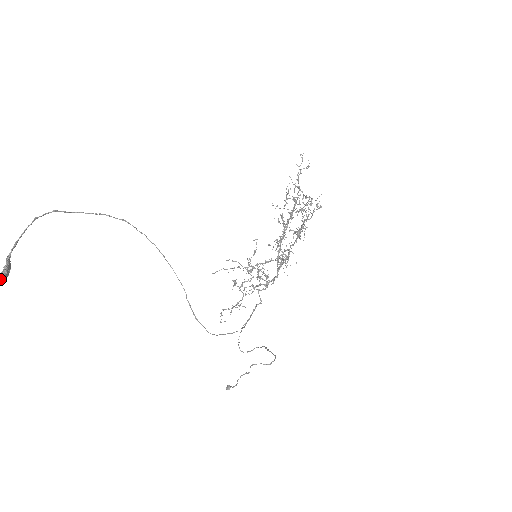
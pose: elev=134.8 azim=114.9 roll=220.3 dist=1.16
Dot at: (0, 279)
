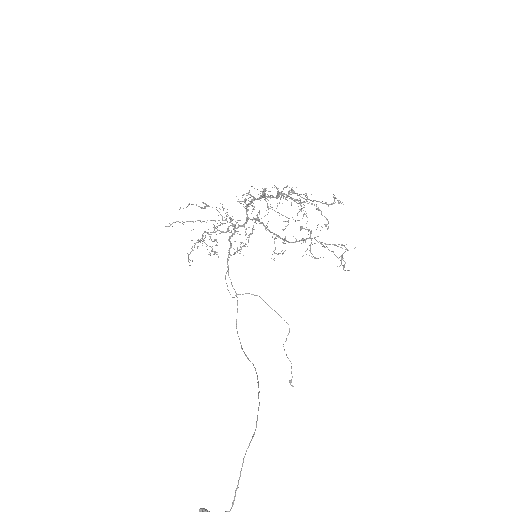
Dot at: out of frame
